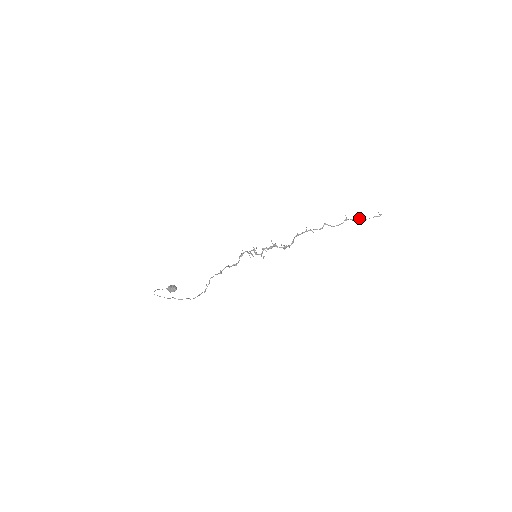
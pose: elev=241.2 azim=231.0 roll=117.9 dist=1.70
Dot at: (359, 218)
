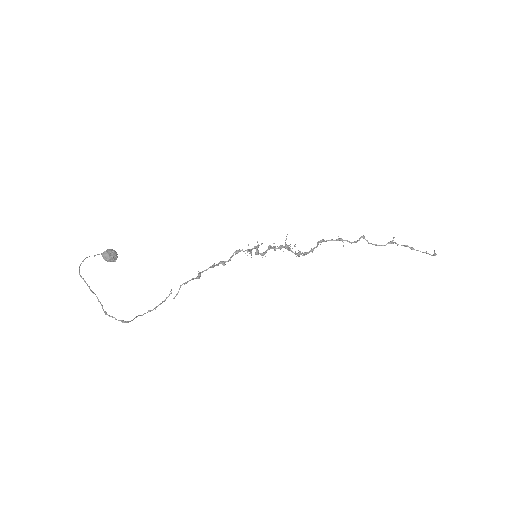
Dot at: (407, 245)
